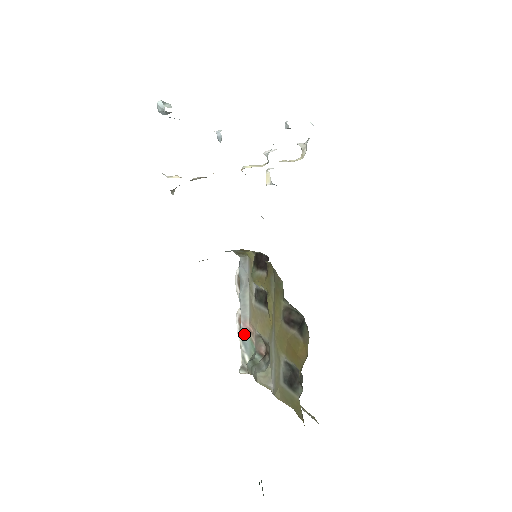
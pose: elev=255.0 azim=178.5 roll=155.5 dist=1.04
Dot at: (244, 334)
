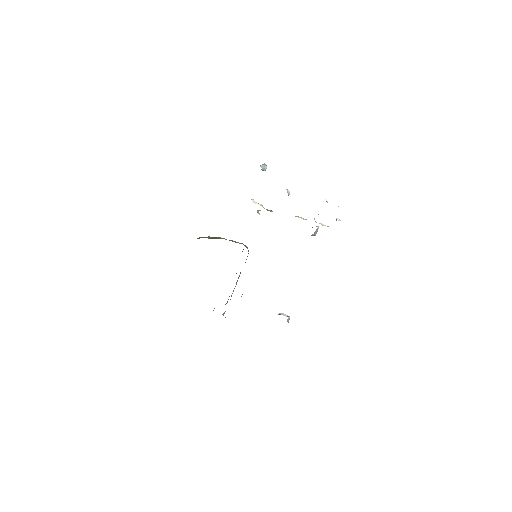
Dot at: occluded
